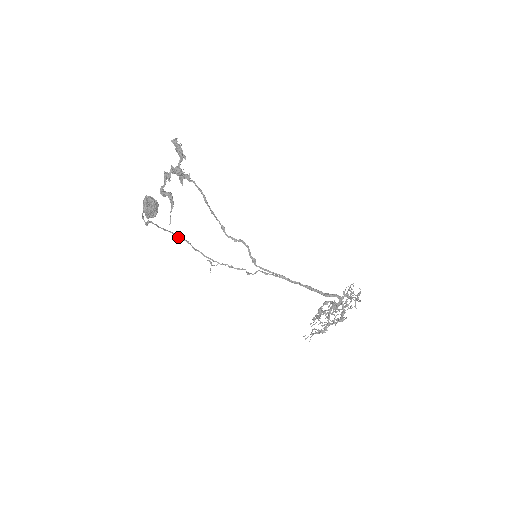
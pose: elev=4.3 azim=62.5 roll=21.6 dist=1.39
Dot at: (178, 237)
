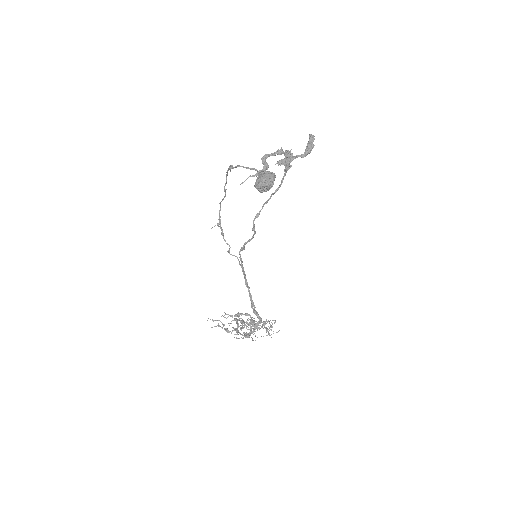
Dot at: occluded
